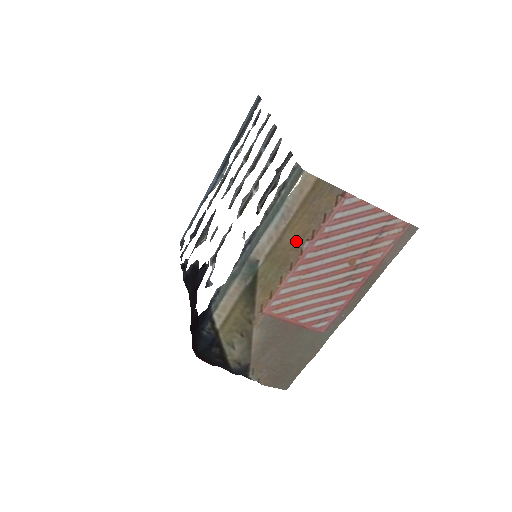
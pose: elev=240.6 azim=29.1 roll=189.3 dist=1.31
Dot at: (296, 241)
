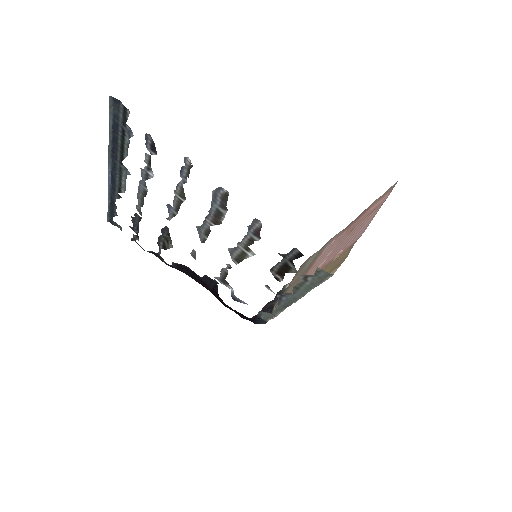
Dot at: occluded
